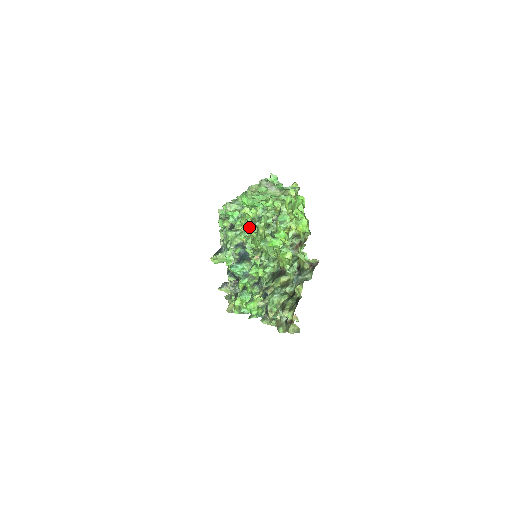
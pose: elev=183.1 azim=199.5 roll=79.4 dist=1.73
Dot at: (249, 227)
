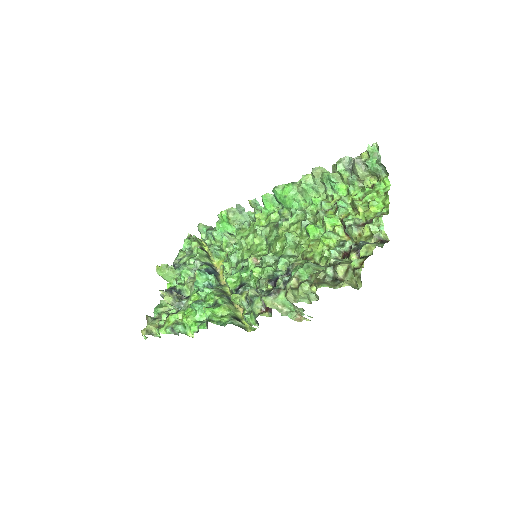
Dot at: (260, 228)
